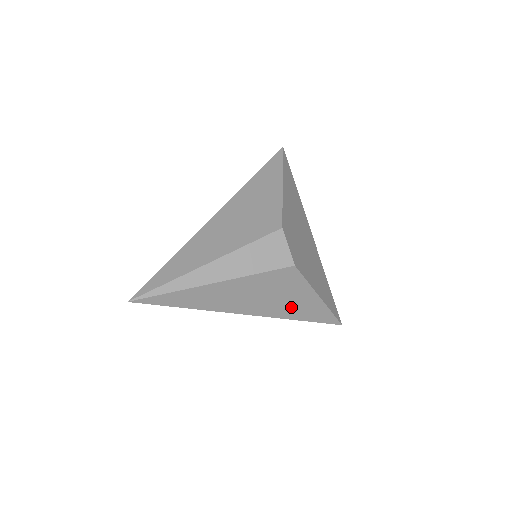
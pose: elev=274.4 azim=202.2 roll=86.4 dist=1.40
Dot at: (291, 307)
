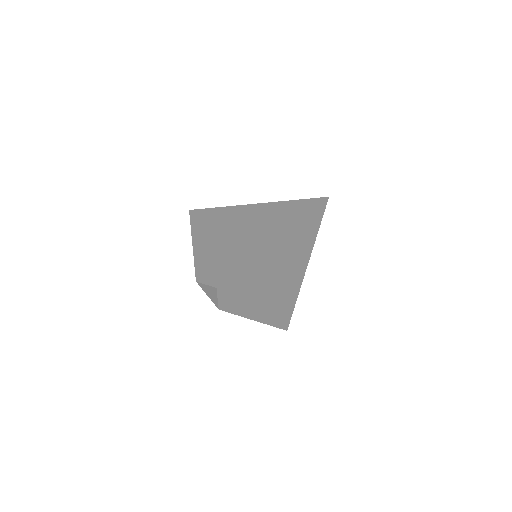
Dot at: occluded
